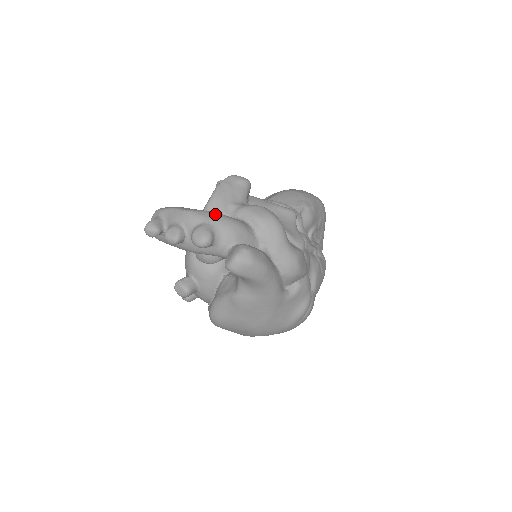
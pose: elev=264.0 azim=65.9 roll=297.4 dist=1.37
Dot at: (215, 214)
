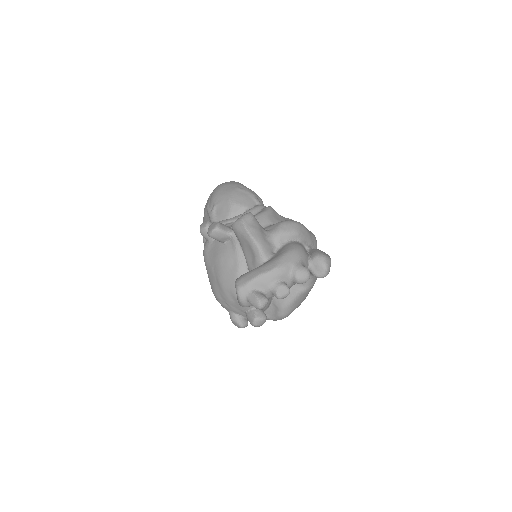
Dot at: (288, 254)
